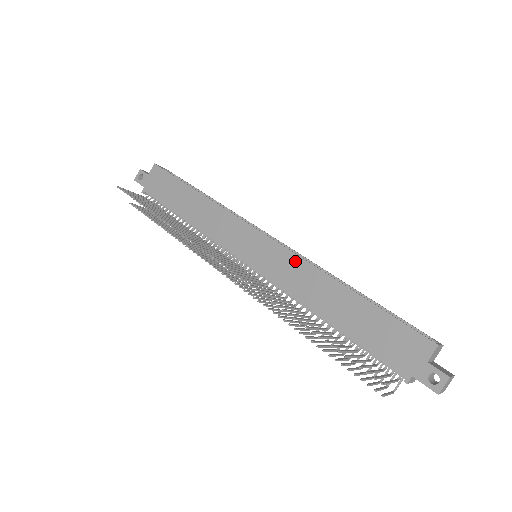
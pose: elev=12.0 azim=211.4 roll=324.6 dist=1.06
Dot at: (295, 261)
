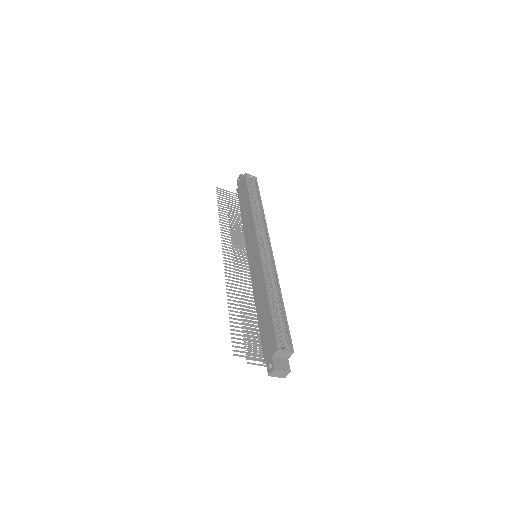
Dot at: (260, 268)
